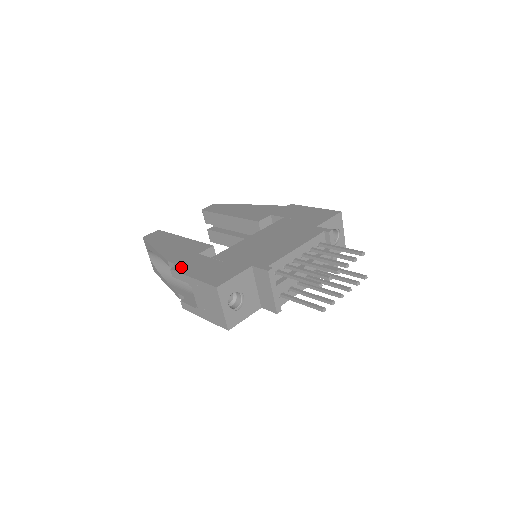
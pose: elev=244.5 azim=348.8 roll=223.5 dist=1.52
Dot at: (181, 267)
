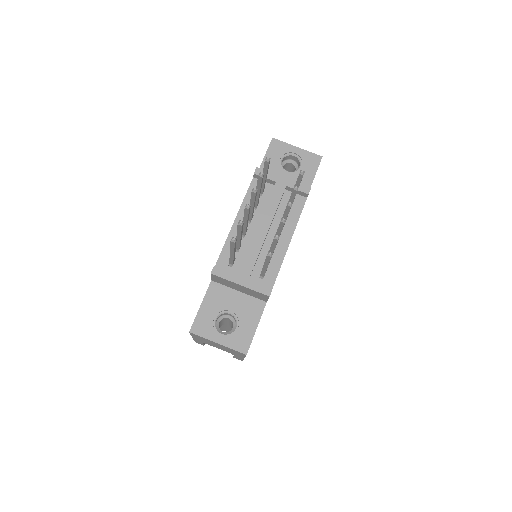
Dot at: occluded
